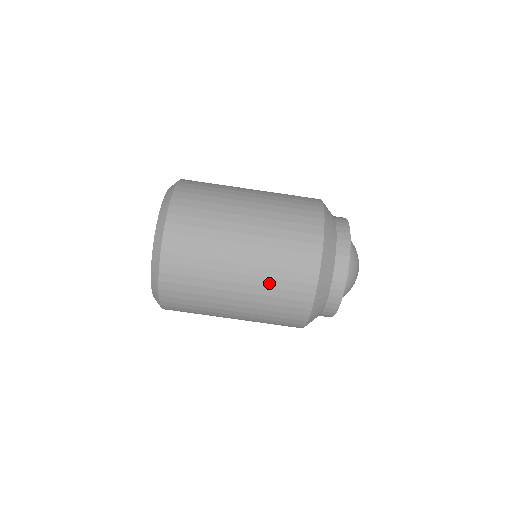
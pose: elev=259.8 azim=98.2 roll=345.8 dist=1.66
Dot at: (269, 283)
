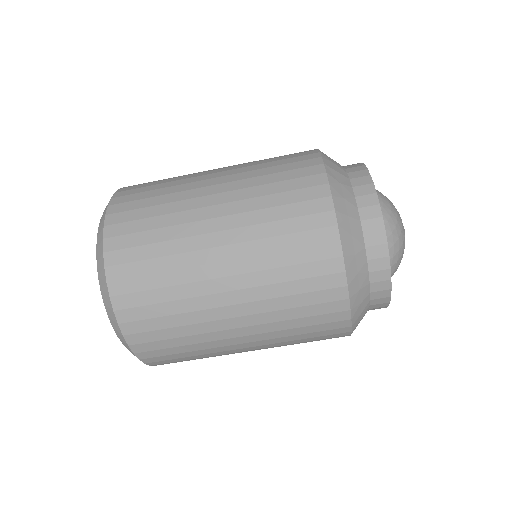
Dot at: (287, 343)
